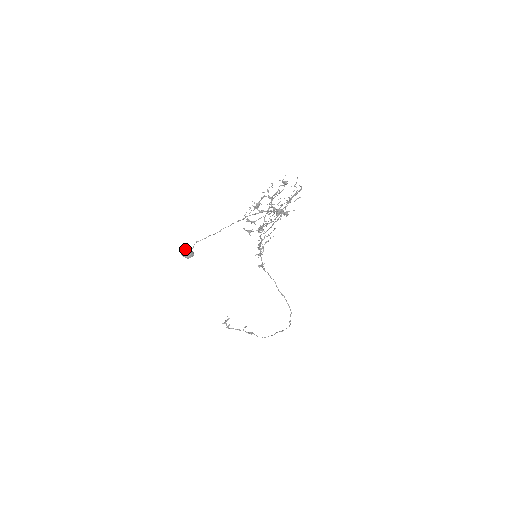
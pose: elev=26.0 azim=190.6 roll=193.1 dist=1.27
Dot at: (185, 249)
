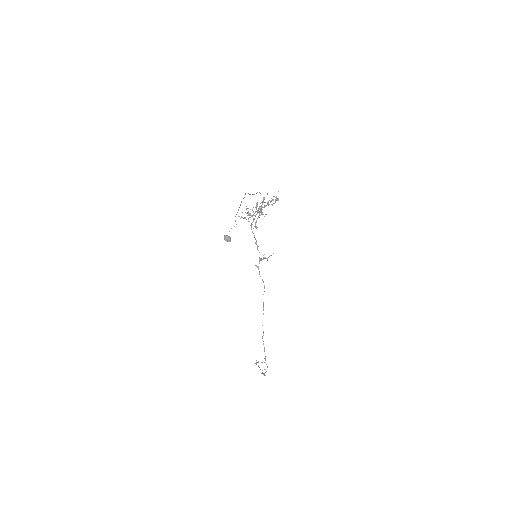
Dot at: occluded
